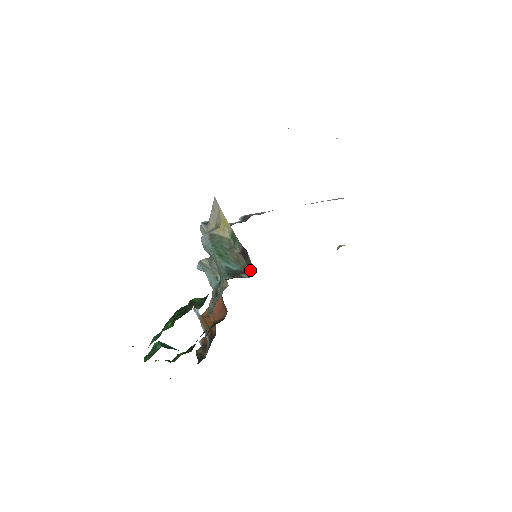
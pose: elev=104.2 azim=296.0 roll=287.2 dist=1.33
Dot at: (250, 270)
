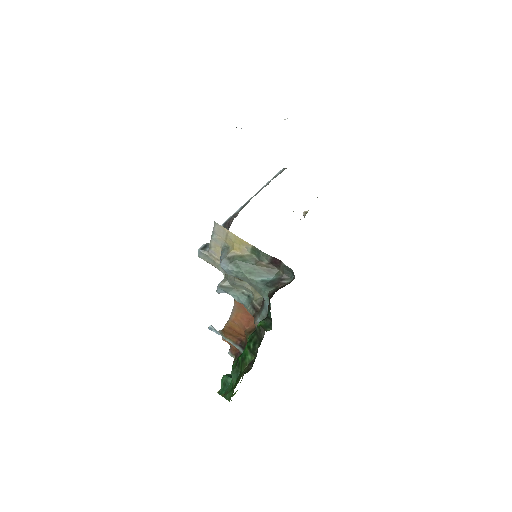
Dot at: (288, 274)
